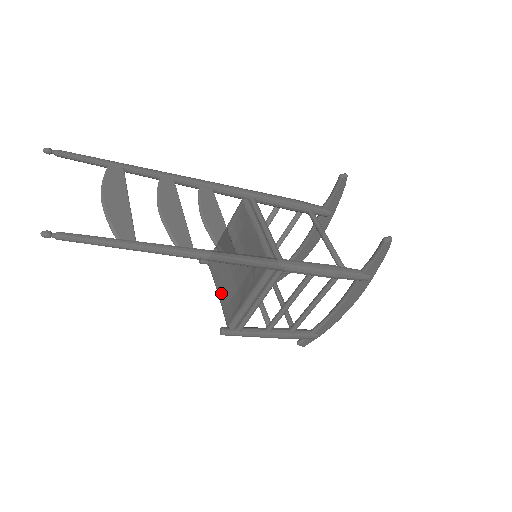
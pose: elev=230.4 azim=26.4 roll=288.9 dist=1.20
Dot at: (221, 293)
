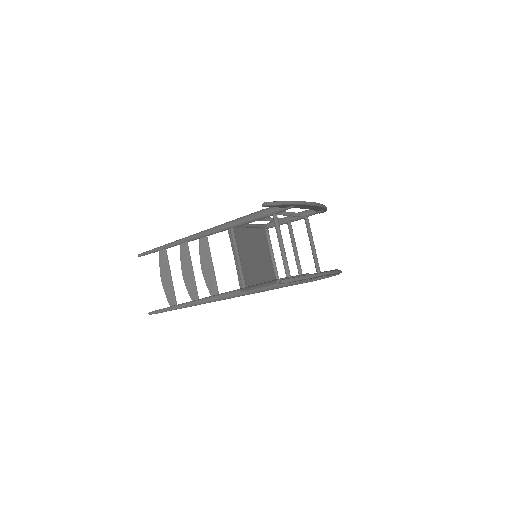
Dot at: occluded
